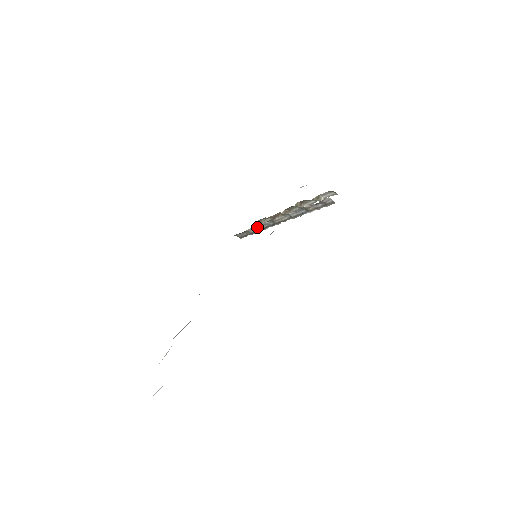
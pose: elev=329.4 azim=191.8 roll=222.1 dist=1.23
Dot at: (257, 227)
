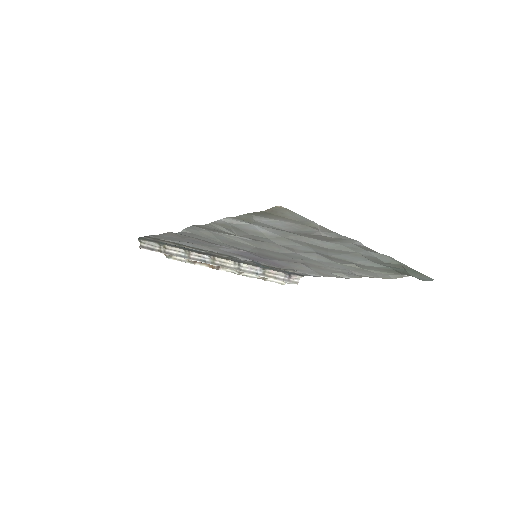
Dot at: (185, 252)
